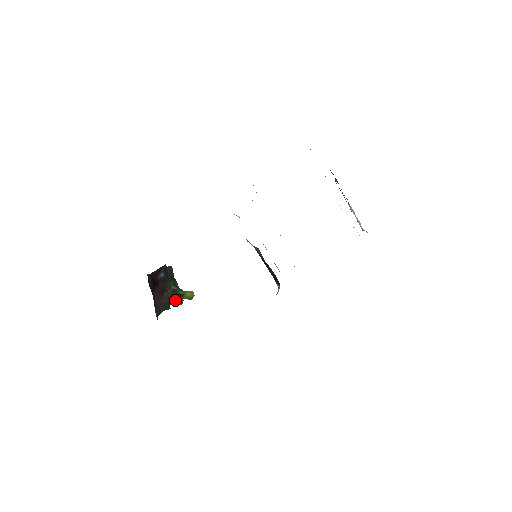
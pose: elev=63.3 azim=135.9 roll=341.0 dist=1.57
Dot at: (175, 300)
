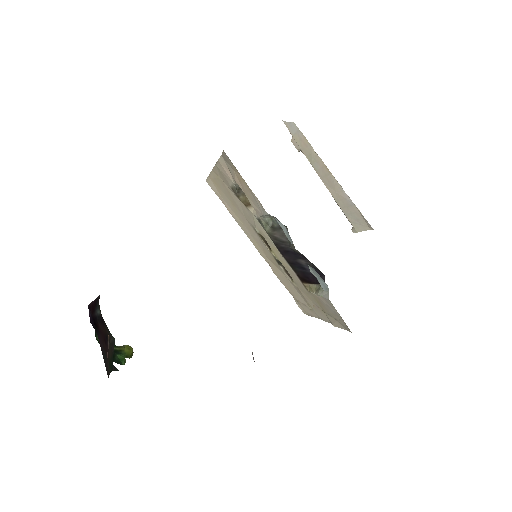
Dot at: (115, 358)
